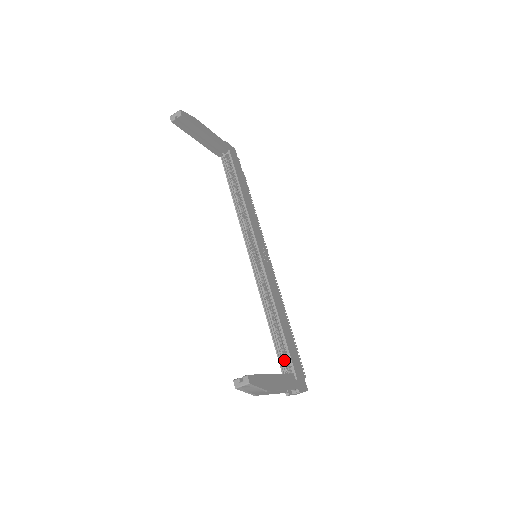
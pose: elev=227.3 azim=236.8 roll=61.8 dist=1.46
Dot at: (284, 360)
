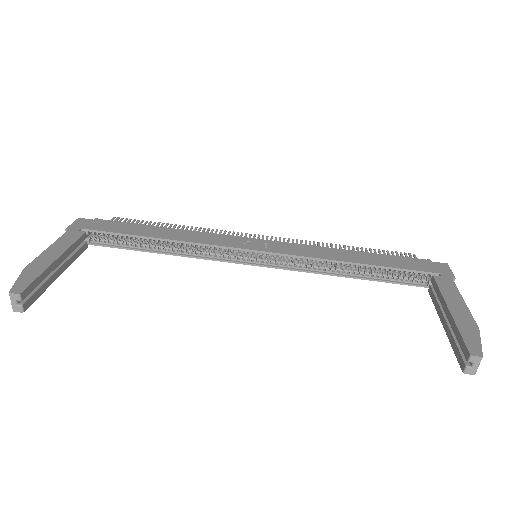
Dot at: (405, 278)
